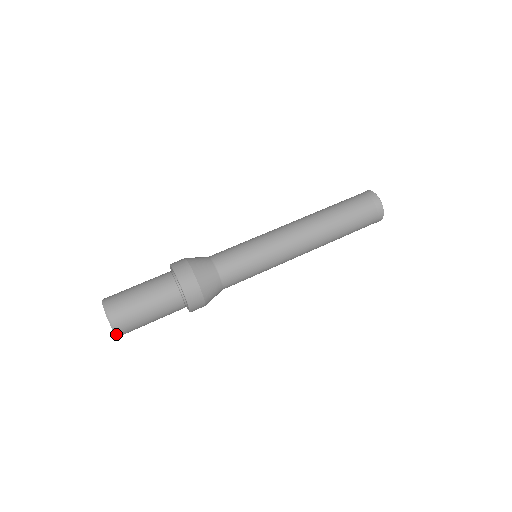
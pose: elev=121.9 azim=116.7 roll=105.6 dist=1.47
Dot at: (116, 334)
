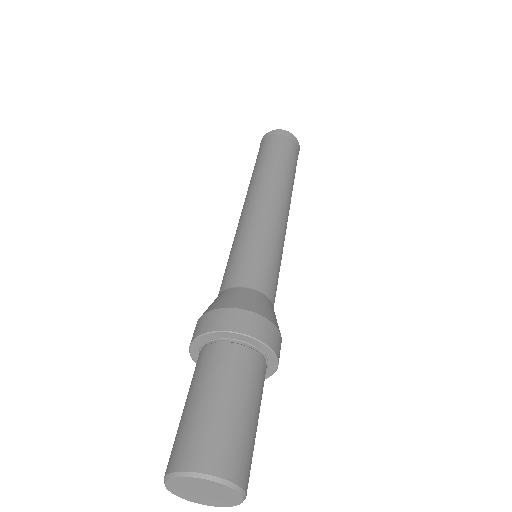
Dot at: (242, 502)
